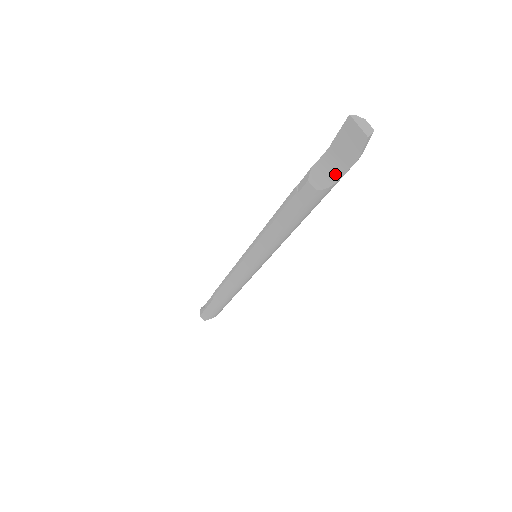
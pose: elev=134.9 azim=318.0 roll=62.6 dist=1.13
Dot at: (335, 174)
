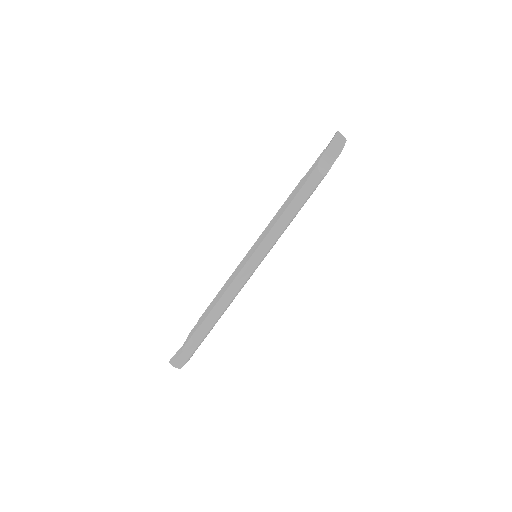
Dot at: (329, 165)
